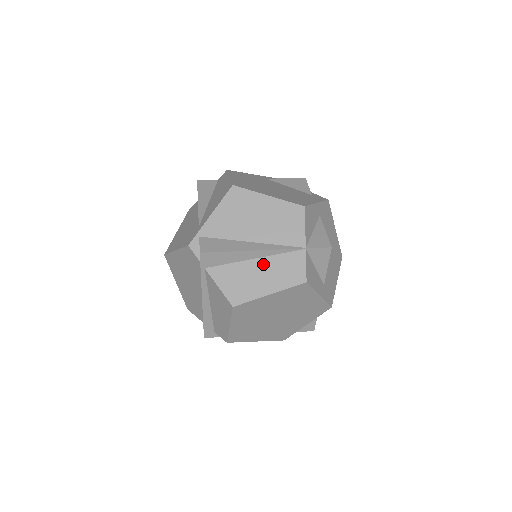
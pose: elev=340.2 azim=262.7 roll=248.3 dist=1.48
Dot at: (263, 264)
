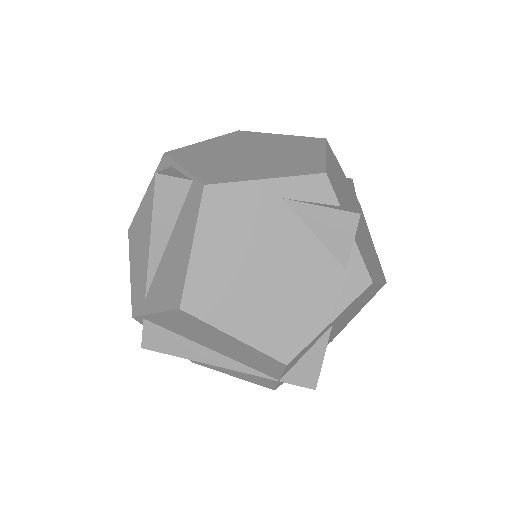
Dot at: occluded
